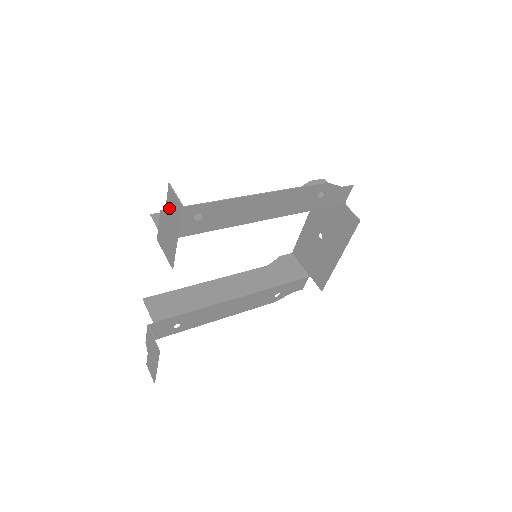
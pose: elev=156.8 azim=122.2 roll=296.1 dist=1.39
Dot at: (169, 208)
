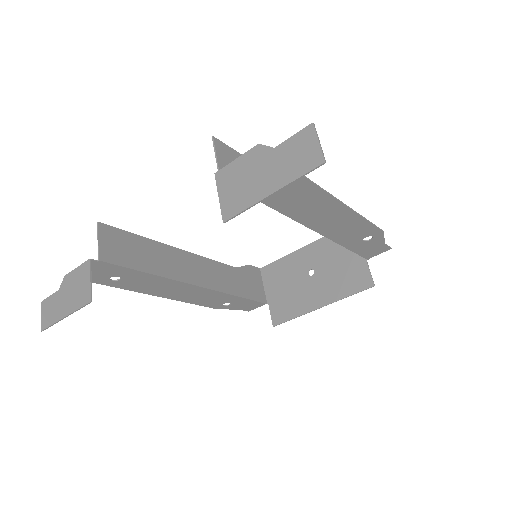
Dot at: (286, 151)
